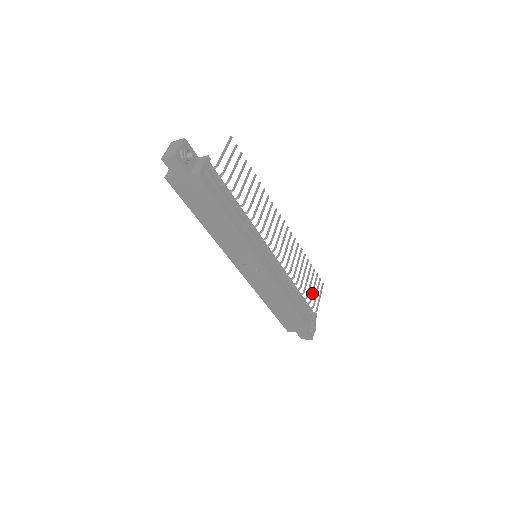
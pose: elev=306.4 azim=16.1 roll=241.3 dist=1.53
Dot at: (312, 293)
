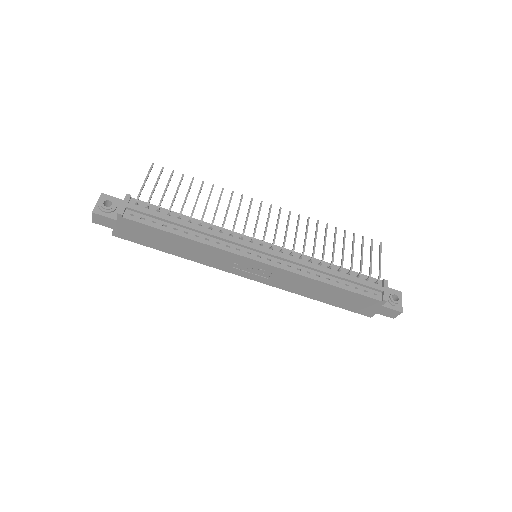
Dot at: (360, 260)
